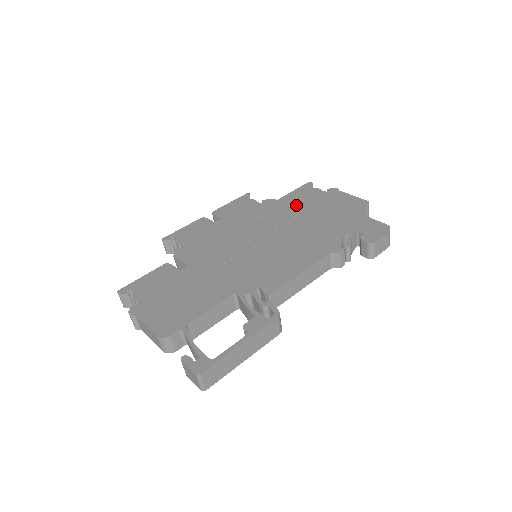
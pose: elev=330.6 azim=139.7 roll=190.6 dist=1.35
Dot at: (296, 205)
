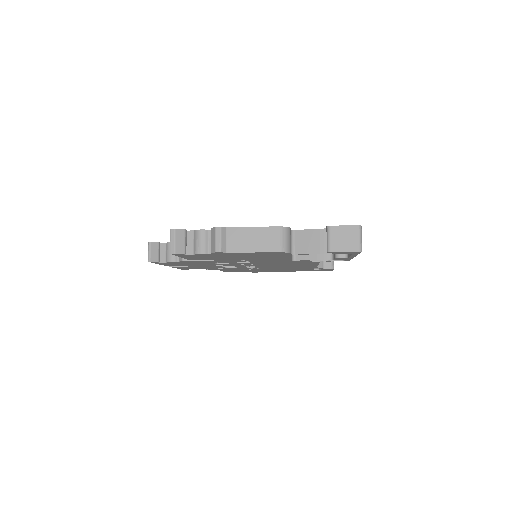
Dot at: occluded
